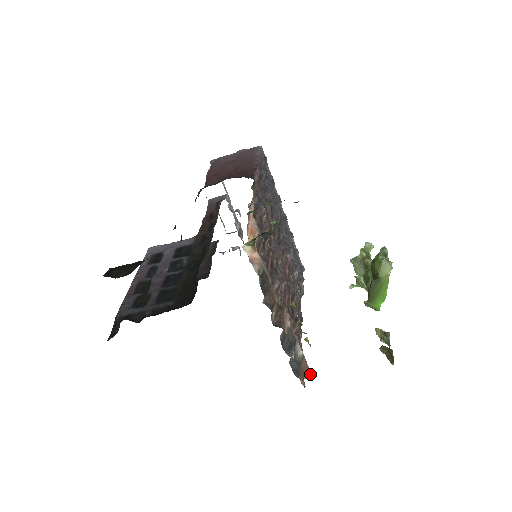
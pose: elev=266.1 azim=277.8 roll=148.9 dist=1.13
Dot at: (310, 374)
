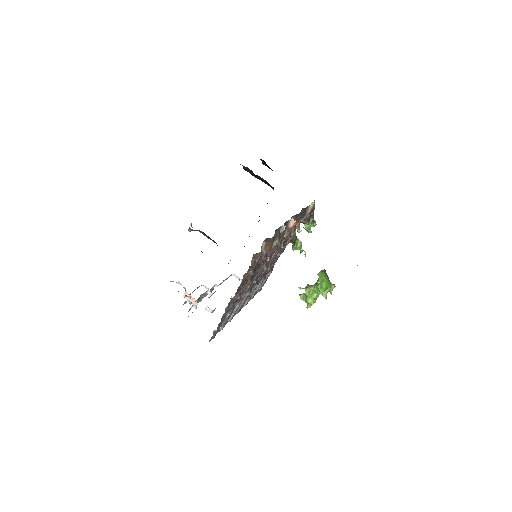
Dot at: (262, 256)
